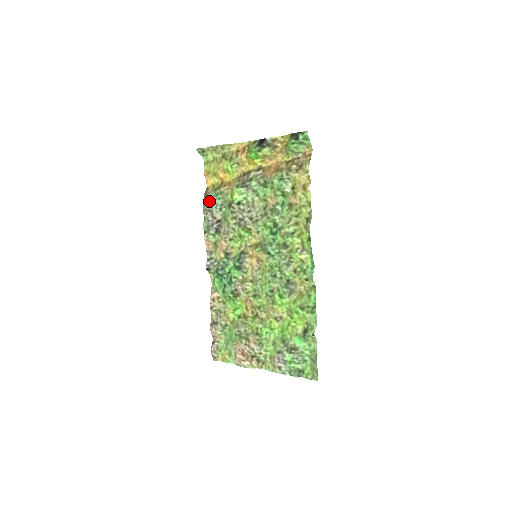
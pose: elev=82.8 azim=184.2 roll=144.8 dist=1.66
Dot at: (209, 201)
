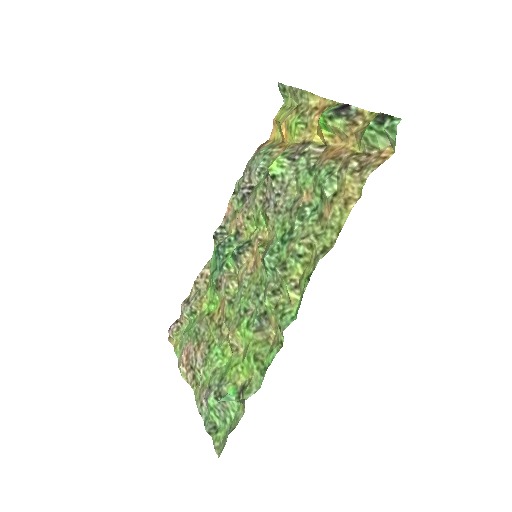
Dot at: (255, 157)
